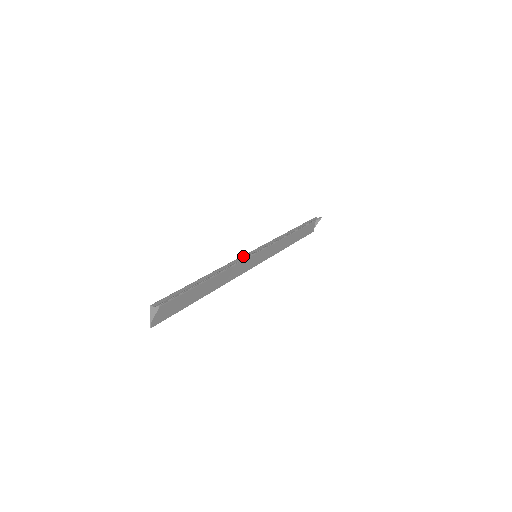
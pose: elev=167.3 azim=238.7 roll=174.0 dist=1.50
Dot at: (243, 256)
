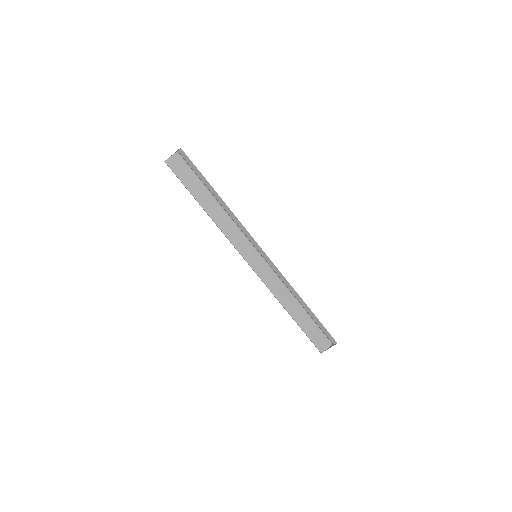
Dot at: (248, 236)
